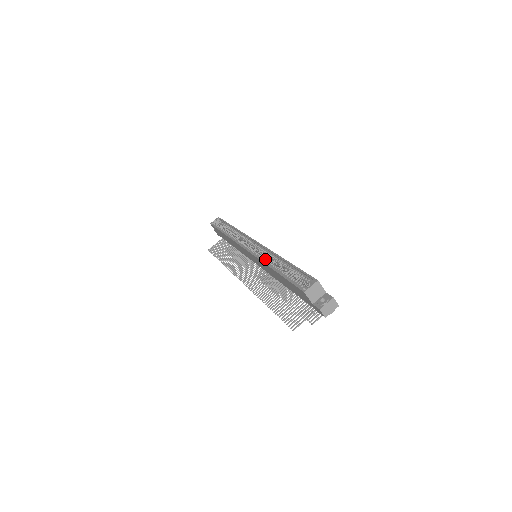
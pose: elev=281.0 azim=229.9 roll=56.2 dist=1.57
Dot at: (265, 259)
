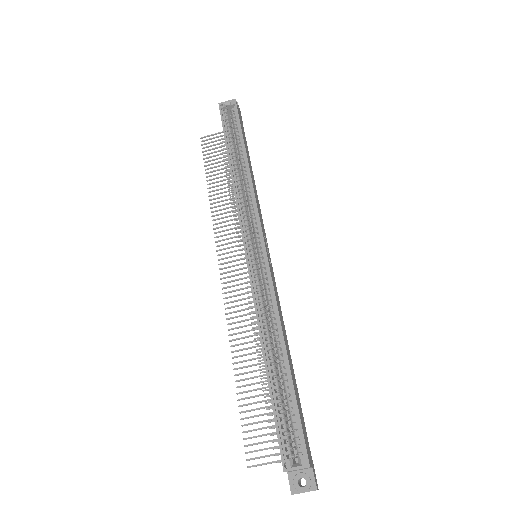
Dot at: (262, 313)
